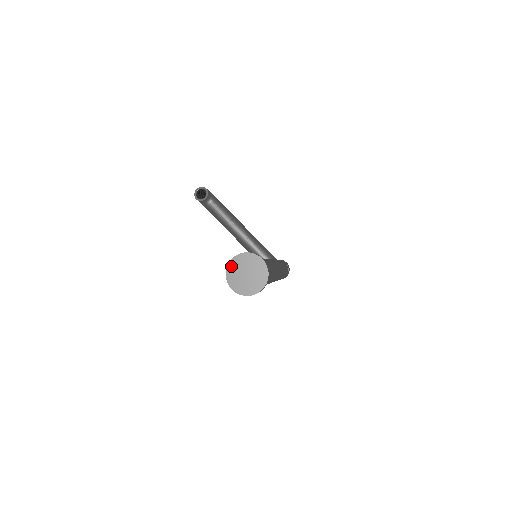
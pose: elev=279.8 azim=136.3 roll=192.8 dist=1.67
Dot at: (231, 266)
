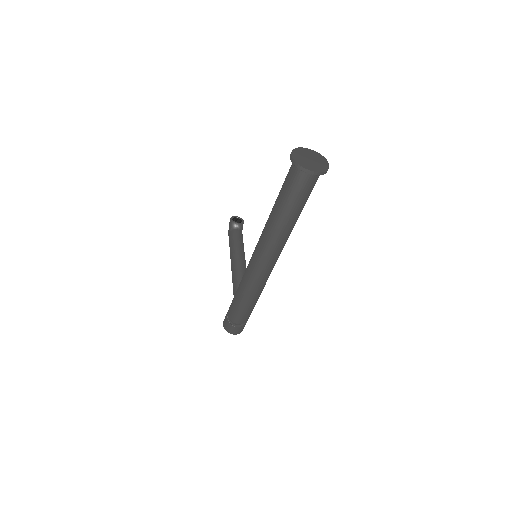
Dot at: (303, 149)
